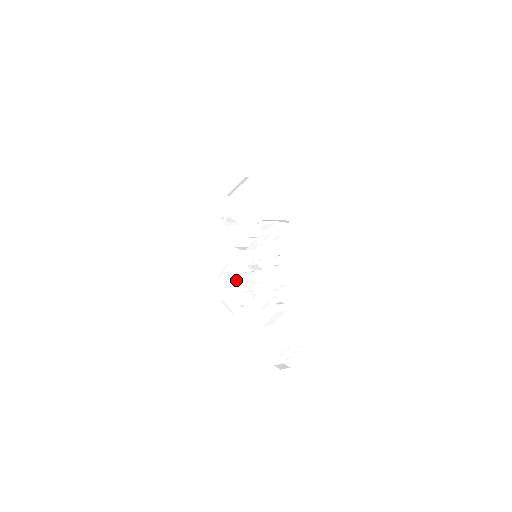
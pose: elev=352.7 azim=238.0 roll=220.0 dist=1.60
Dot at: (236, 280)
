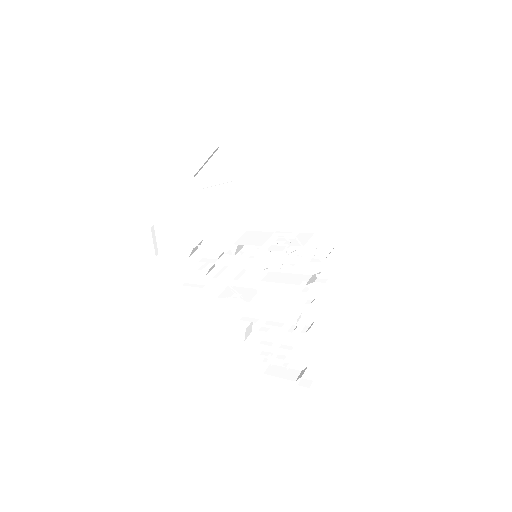
Dot at: (194, 248)
